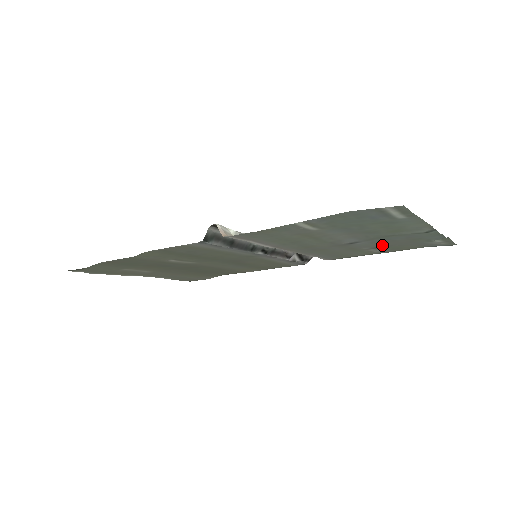
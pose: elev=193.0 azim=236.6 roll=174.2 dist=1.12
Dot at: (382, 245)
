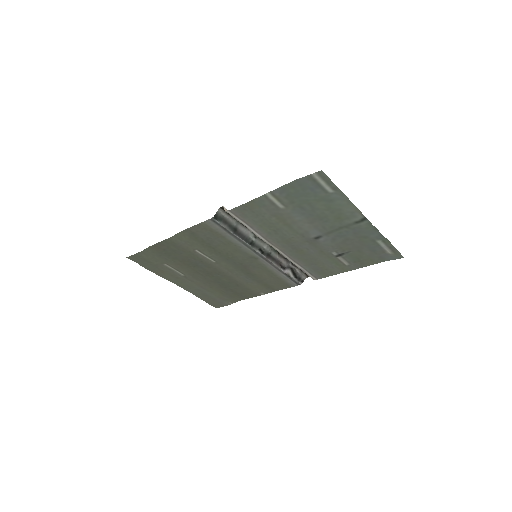
Dot at: (343, 248)
